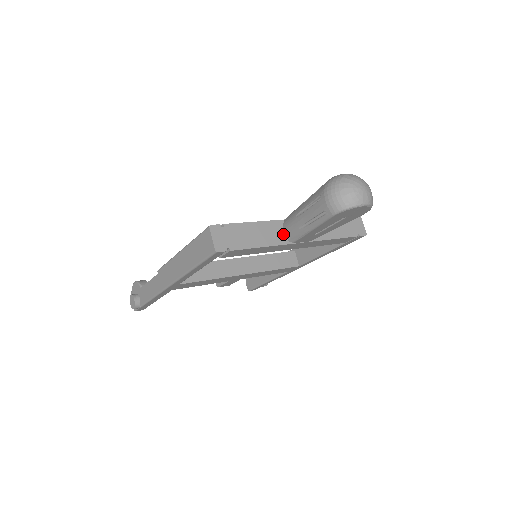
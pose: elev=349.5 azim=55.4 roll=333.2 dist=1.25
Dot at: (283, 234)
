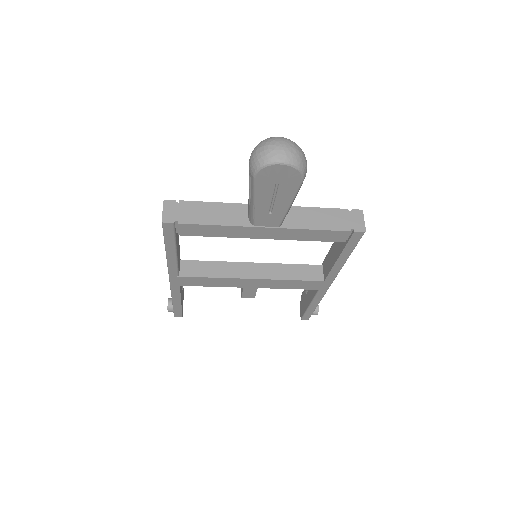
Dot at: (247, 217)
